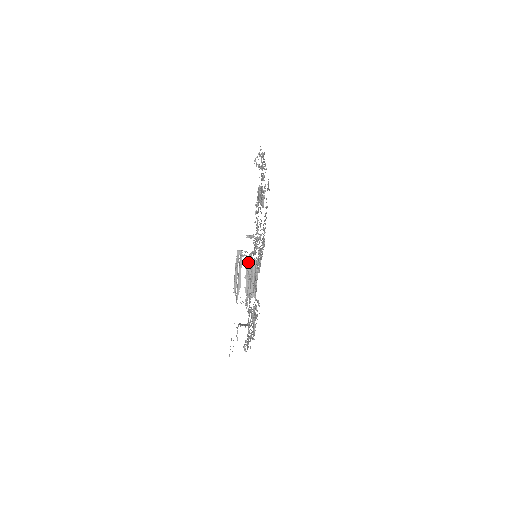
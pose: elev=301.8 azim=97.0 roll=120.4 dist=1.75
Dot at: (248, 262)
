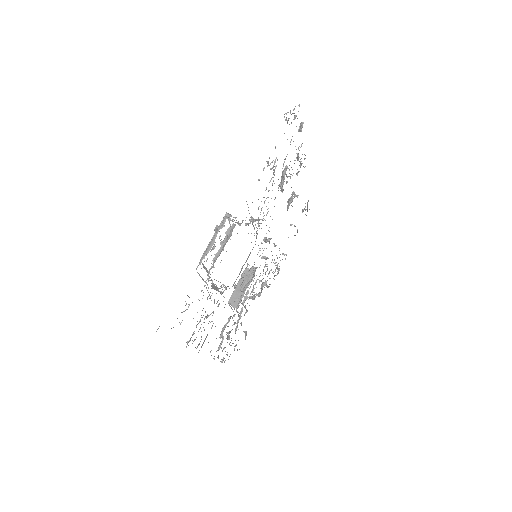
Dot at: (232, 227)
